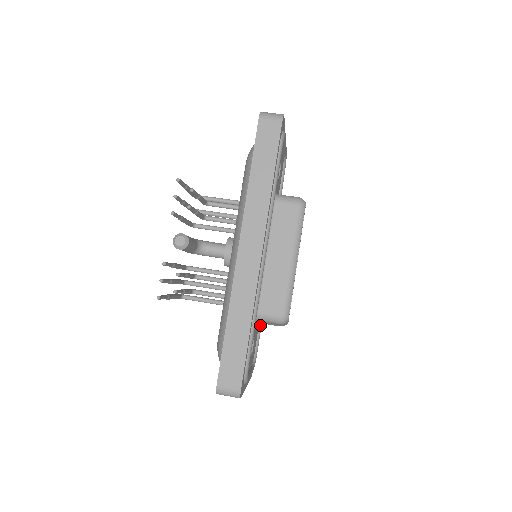
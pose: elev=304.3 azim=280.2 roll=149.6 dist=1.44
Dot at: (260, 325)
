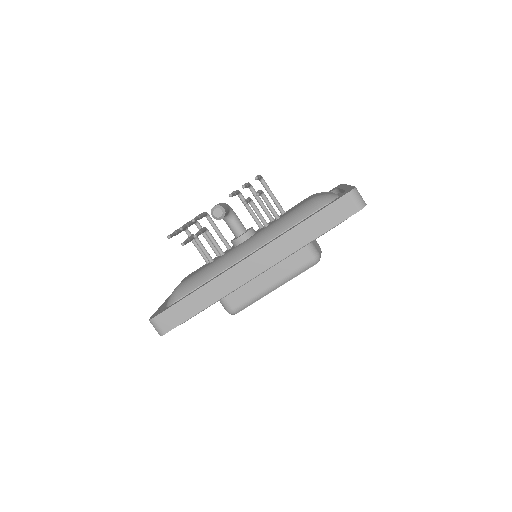
Dot at: occluded
